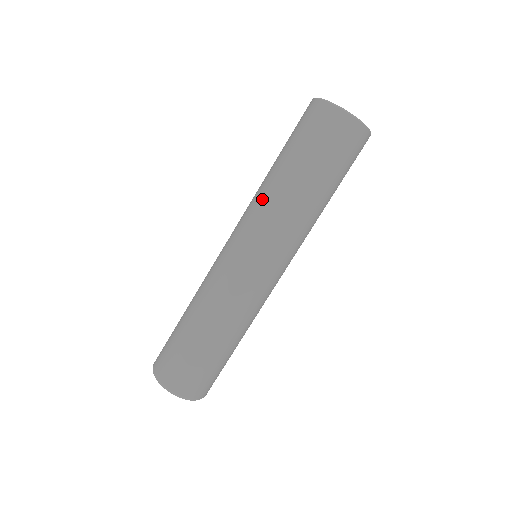
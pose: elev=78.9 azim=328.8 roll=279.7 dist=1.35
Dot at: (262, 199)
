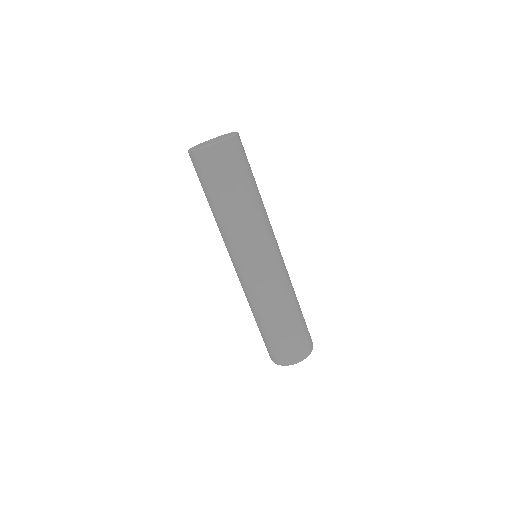
Dot at: occluded
